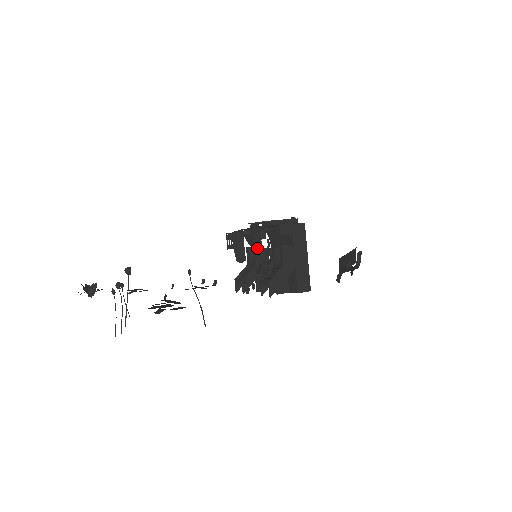
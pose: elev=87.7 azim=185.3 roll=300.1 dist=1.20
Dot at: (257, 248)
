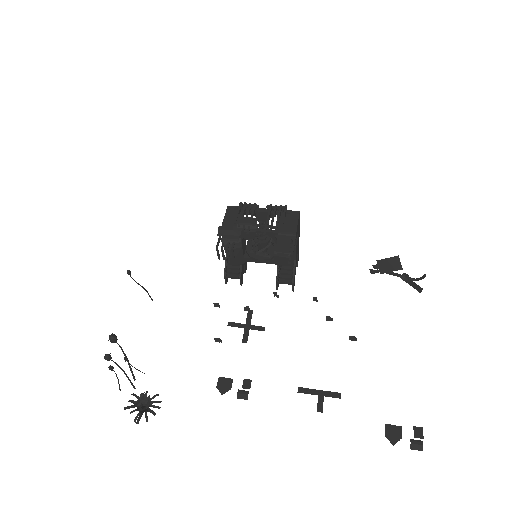
Dot at: (242, 241)
